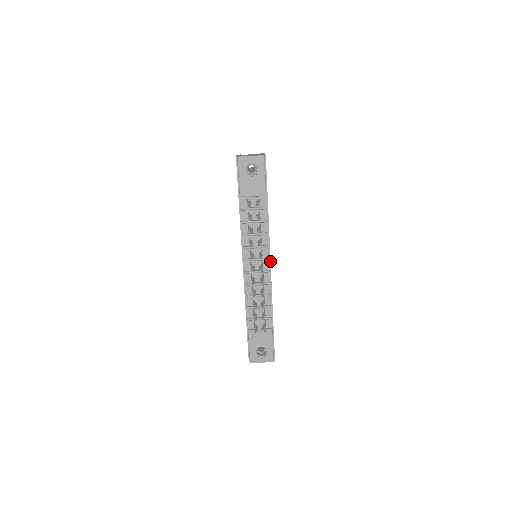
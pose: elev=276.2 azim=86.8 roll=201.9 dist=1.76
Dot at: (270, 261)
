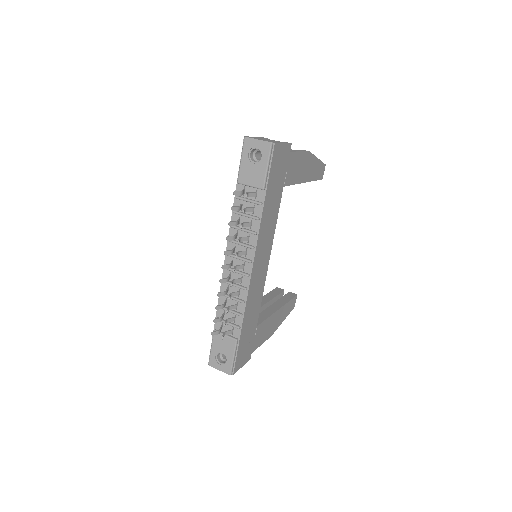
Dot at: (252, 265)
